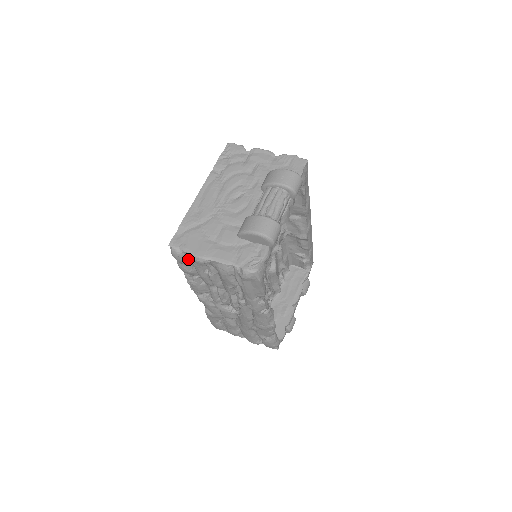
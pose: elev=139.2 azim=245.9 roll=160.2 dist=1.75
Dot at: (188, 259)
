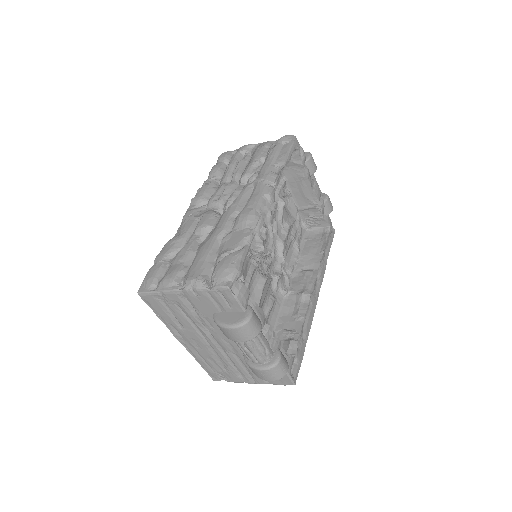
Dot at: occluded
